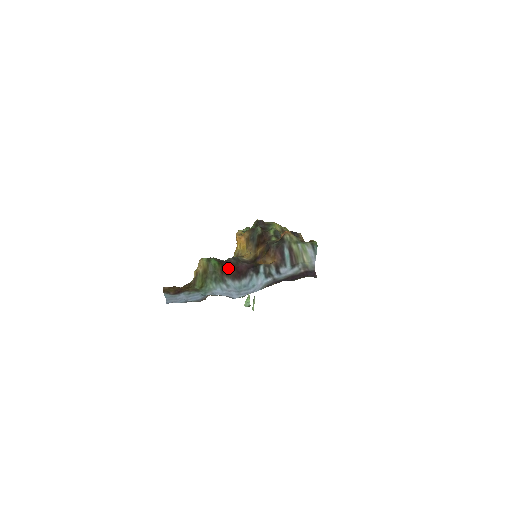
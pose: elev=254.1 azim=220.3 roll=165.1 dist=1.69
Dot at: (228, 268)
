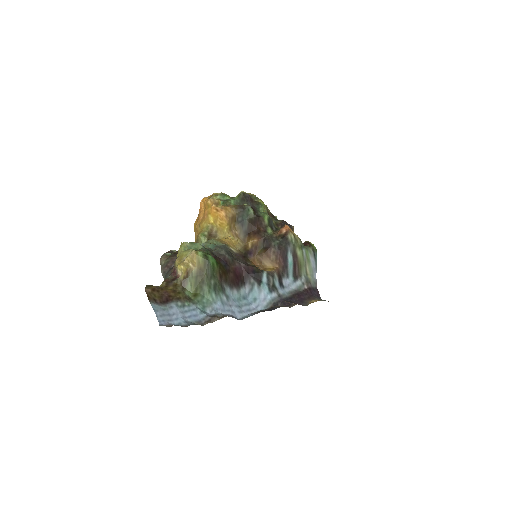
Dot at: (226, 270)
